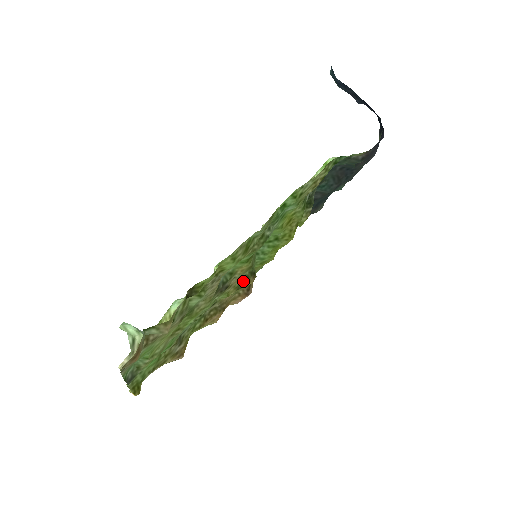
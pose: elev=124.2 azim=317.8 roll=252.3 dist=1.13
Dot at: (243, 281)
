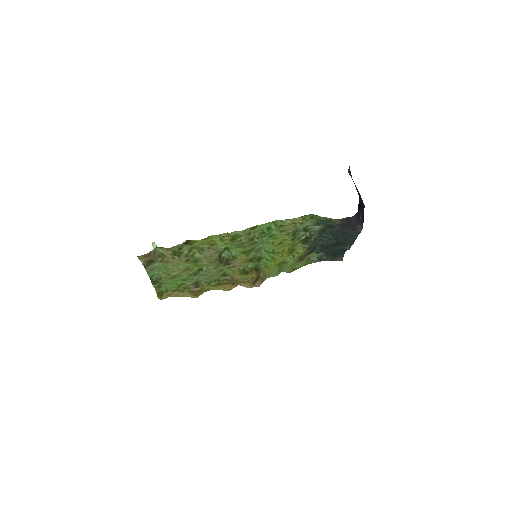
Dot at: (248, 270)
